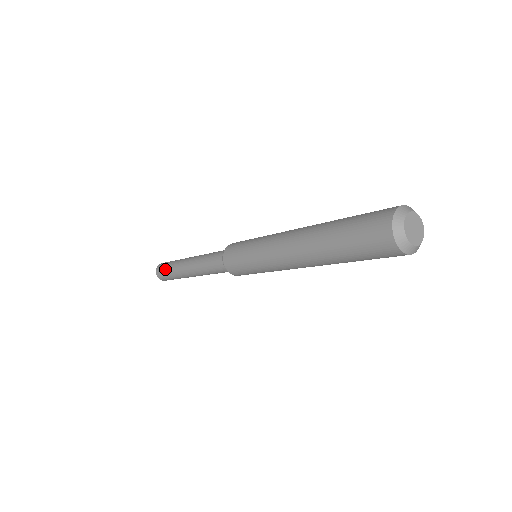
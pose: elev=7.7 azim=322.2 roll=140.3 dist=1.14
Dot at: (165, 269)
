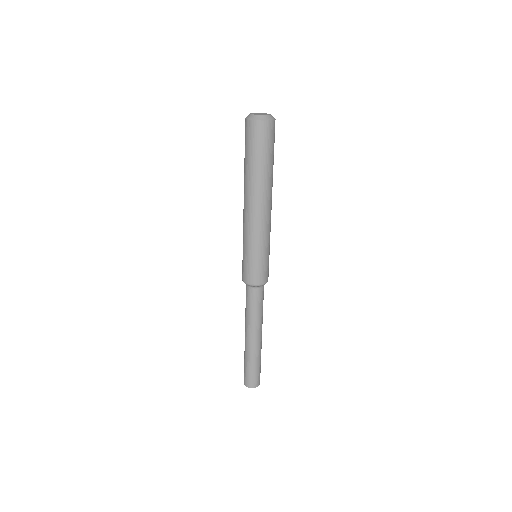
Dot at: occluded
